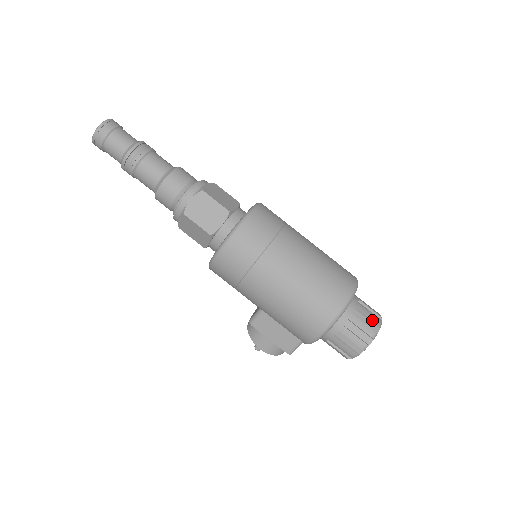
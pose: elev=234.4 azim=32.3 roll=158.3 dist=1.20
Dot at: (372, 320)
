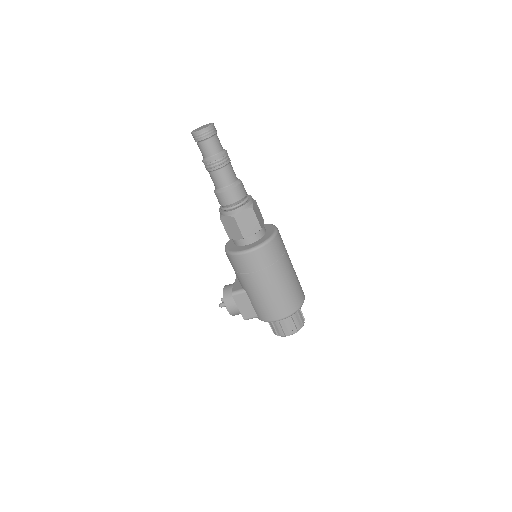
Dot at: (302, 321)
